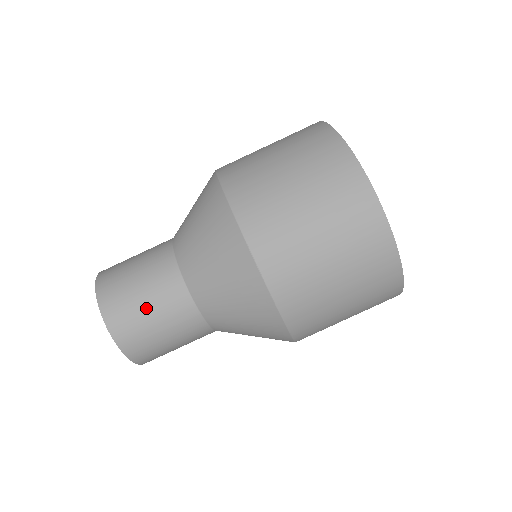
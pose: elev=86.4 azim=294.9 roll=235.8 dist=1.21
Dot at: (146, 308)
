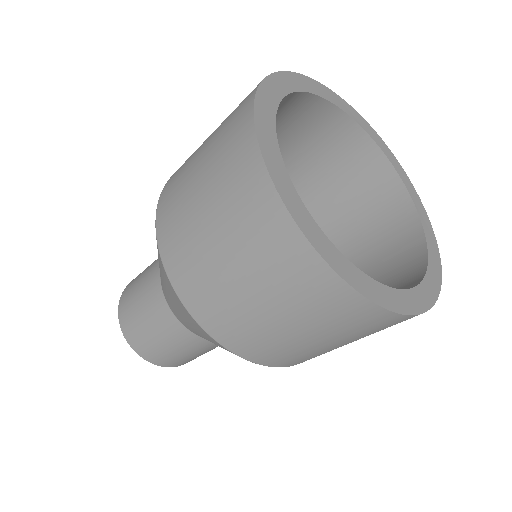
Dot at: (169, 348)
